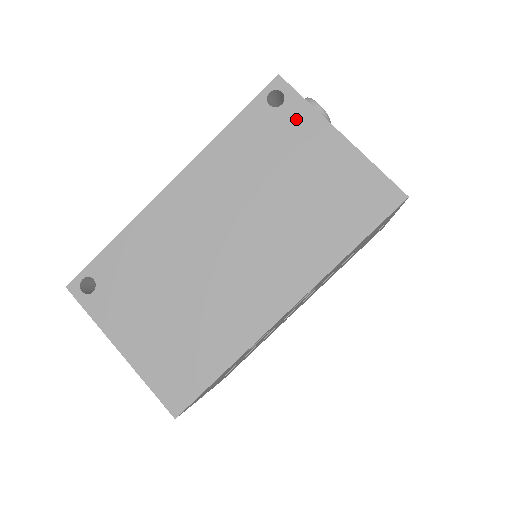
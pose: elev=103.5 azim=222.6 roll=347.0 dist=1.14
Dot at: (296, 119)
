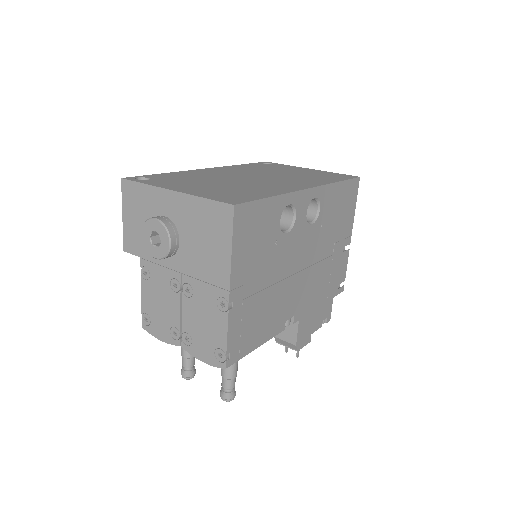
Dot at: (282, 166)
